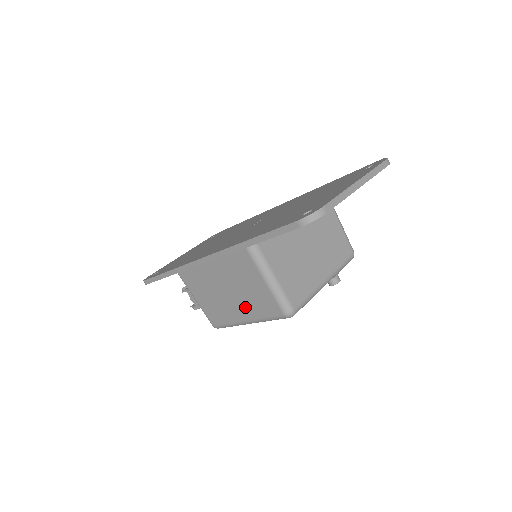
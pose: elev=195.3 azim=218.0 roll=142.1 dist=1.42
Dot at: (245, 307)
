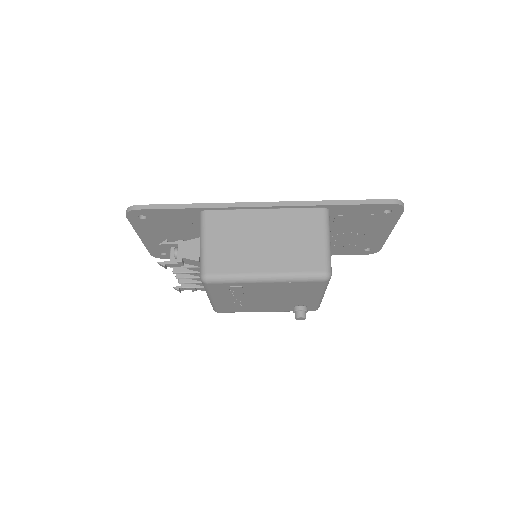
Dot at: (278, 258)
